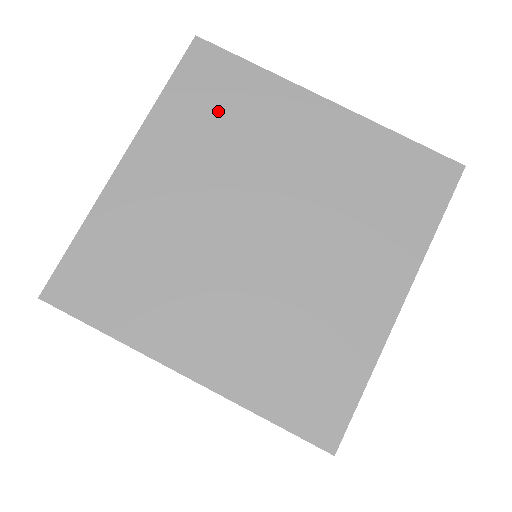
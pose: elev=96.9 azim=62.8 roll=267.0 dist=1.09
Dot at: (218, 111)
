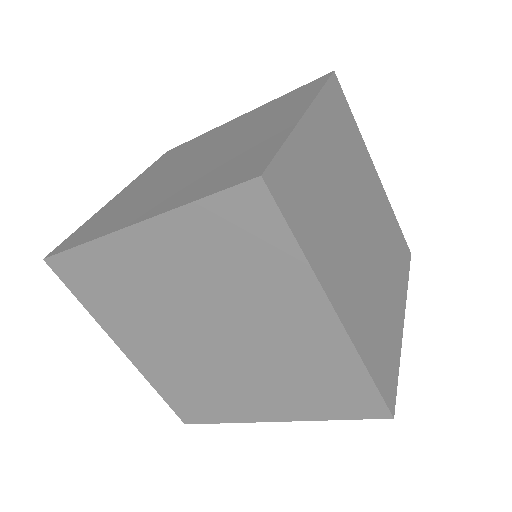
Dot at: (235, 253)
